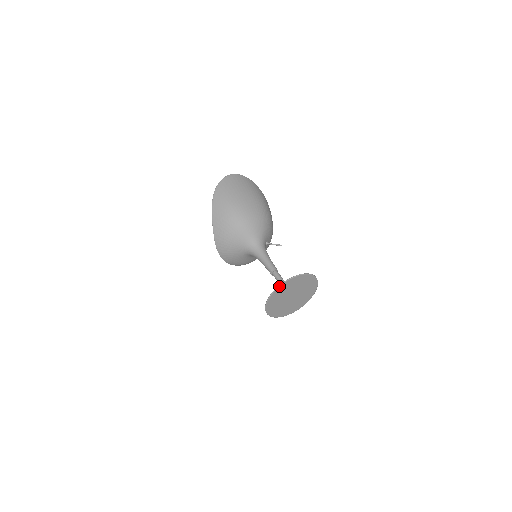
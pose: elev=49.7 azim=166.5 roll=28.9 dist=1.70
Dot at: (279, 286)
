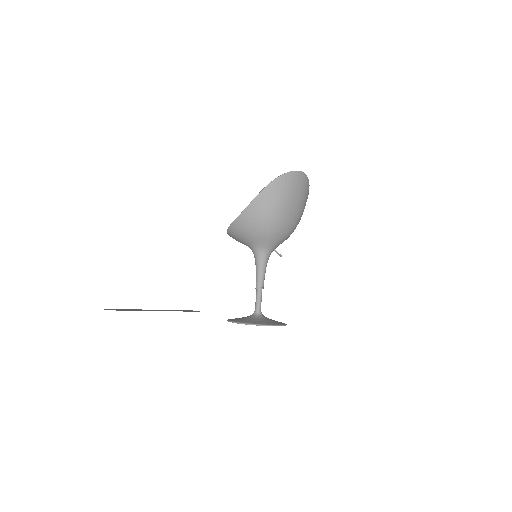
Dot at: (257, 325)
